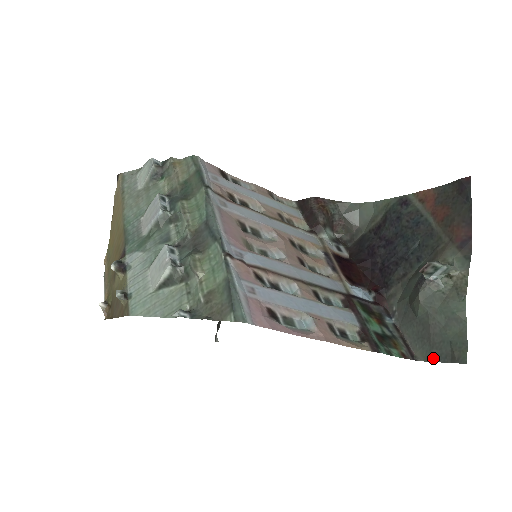
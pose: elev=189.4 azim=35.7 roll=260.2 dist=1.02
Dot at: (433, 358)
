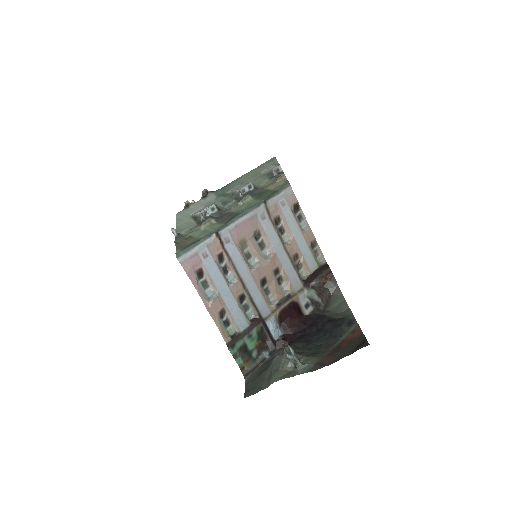
Dot at: (247, 384)
